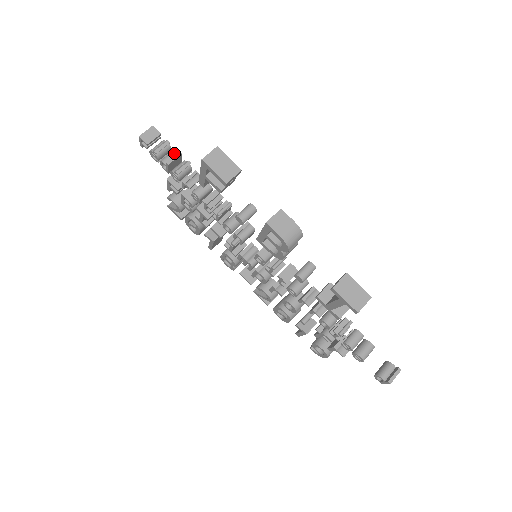
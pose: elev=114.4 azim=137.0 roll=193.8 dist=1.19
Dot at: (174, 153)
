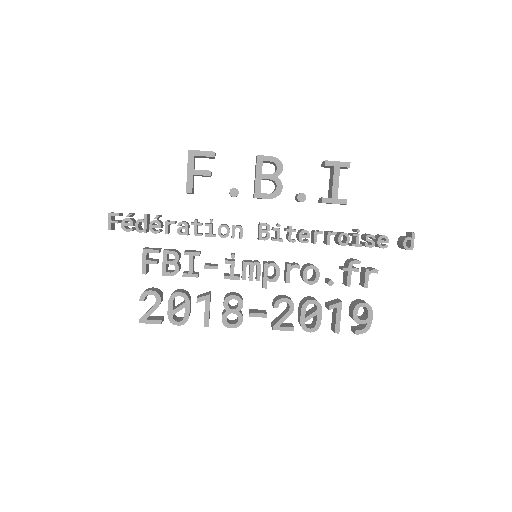
Dot at: occluded
